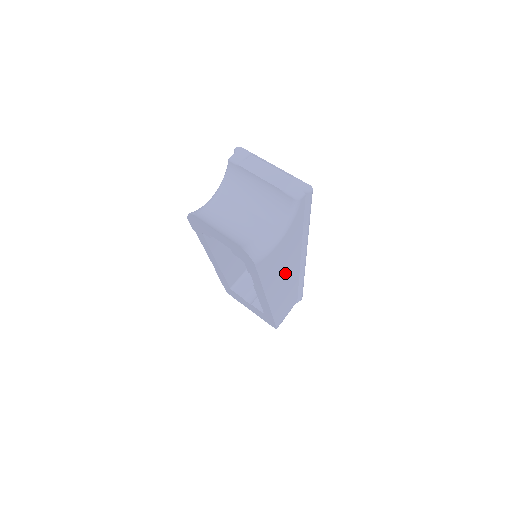
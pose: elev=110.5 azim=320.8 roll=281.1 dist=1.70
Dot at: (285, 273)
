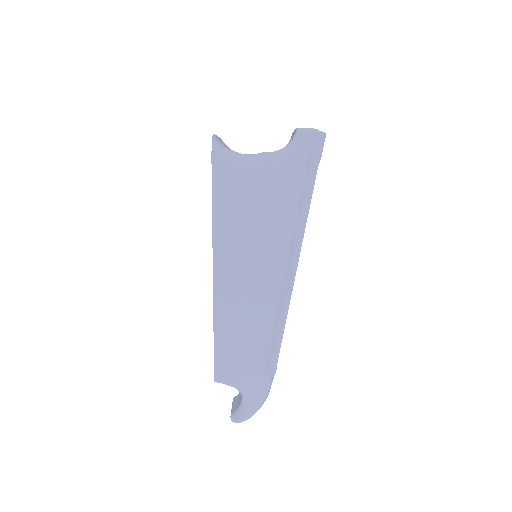
Dot at: (254, 256)
